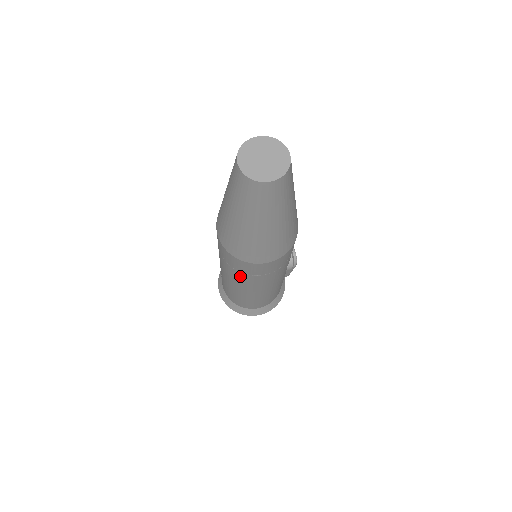
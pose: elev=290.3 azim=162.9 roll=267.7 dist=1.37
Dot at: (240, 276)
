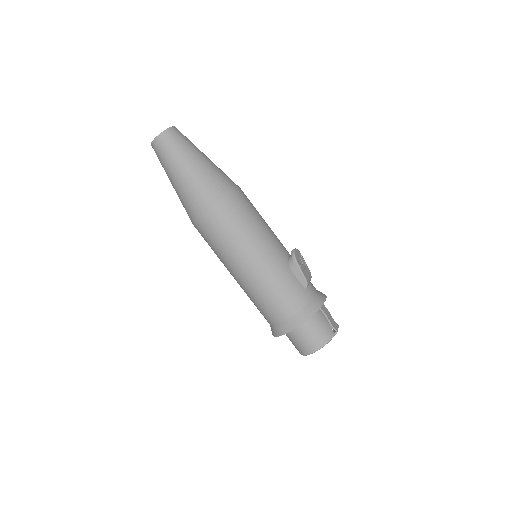
Dot at: (216, 252)
